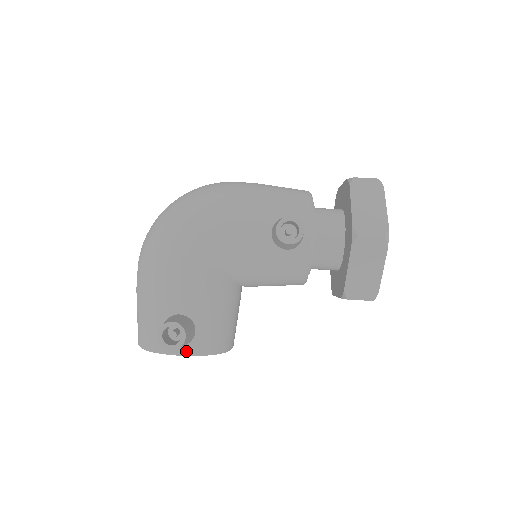
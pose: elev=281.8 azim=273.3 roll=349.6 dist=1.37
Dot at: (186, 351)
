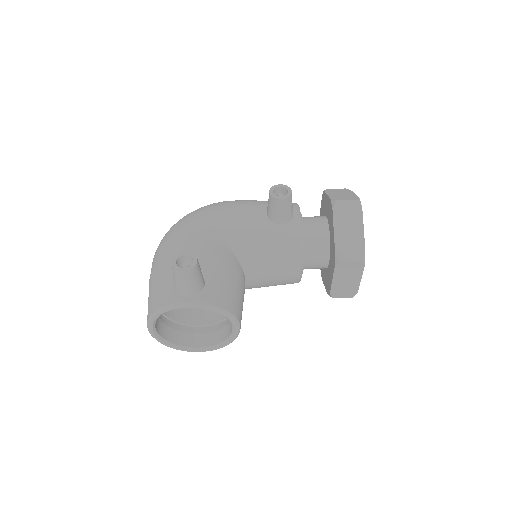
Dot at: (196, 300)
